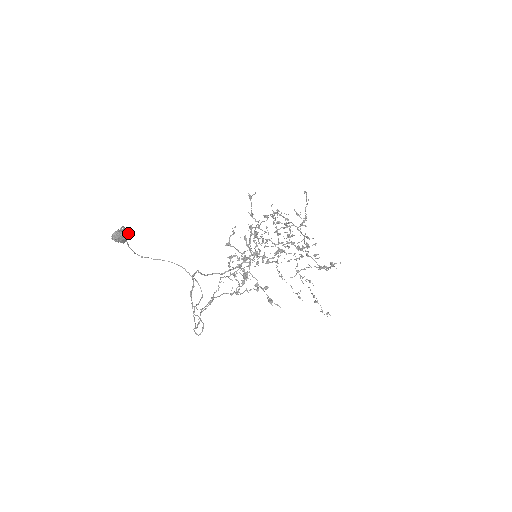
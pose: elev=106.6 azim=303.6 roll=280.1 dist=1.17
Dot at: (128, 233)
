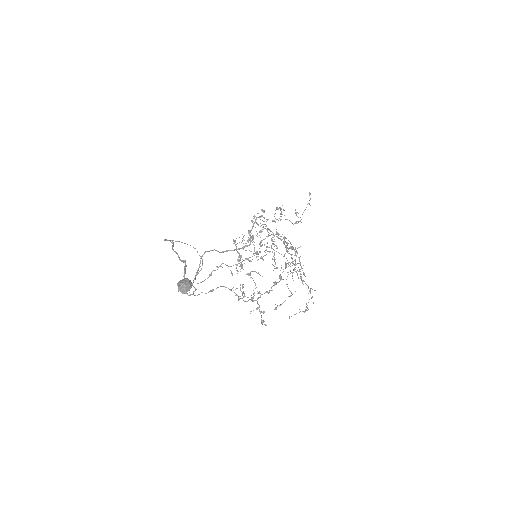
Dot at: (191, 287)
